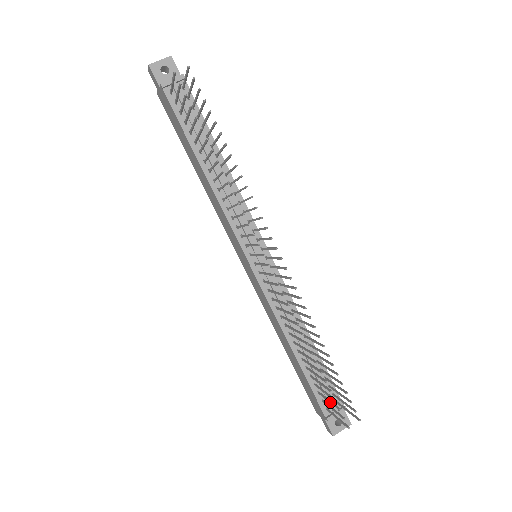
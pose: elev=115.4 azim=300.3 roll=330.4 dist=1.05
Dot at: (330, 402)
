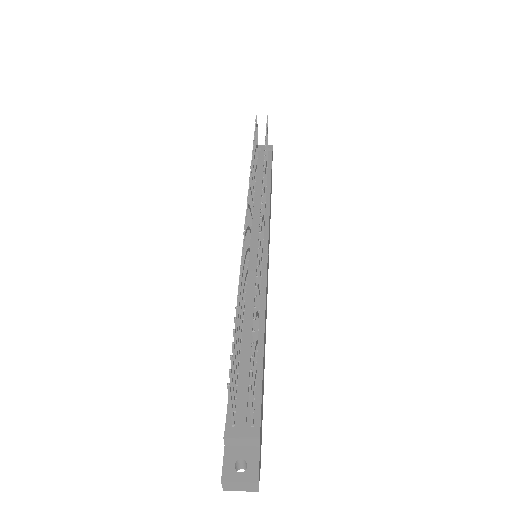
Dot at: (232, 371)
